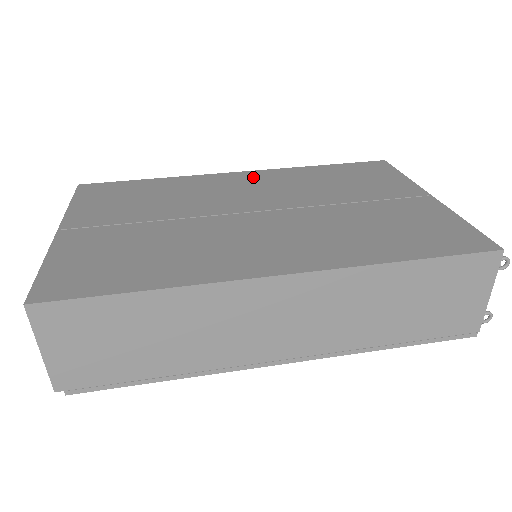
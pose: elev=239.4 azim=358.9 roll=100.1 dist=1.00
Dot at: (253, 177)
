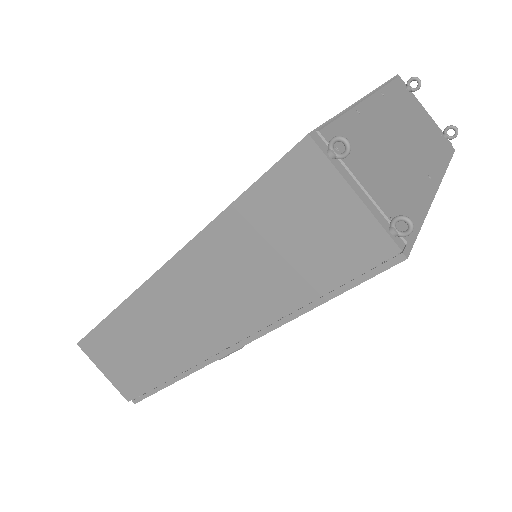
Dot at: occluded
